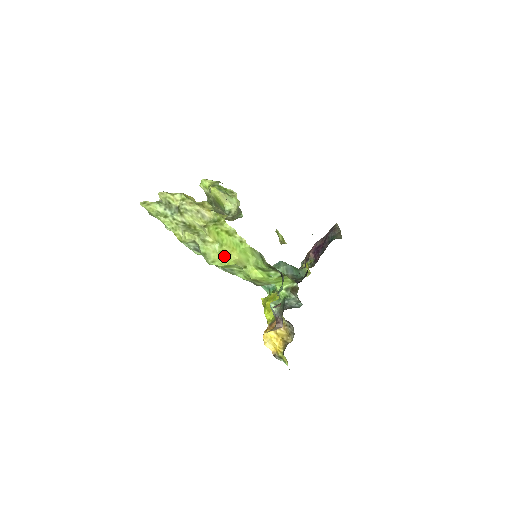
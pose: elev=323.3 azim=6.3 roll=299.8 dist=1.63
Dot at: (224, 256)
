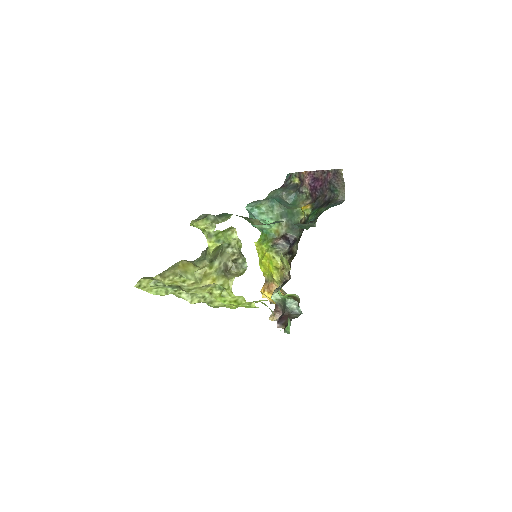
Dot at: (232, 307)
